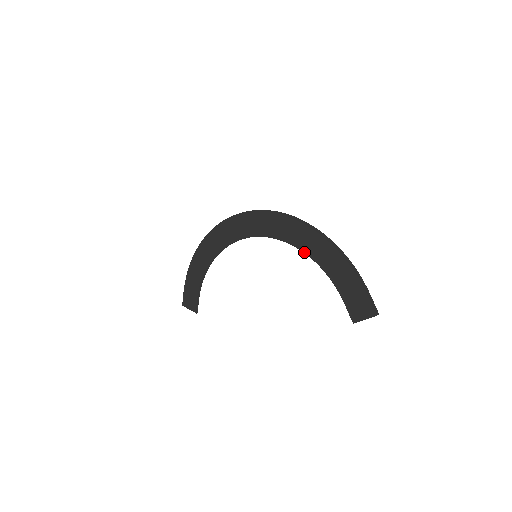
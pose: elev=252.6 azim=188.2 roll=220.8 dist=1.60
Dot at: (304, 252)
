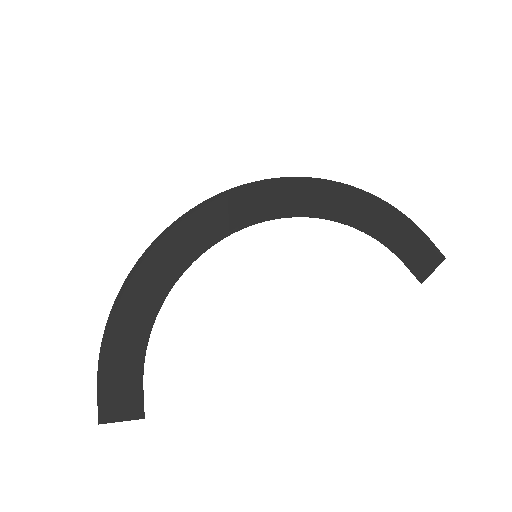
Dot at: (335, 220)
